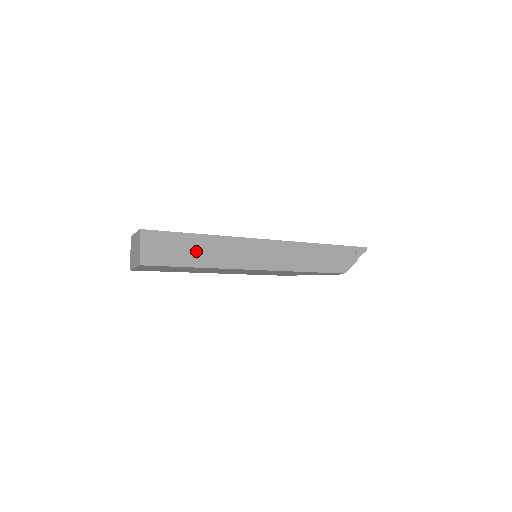
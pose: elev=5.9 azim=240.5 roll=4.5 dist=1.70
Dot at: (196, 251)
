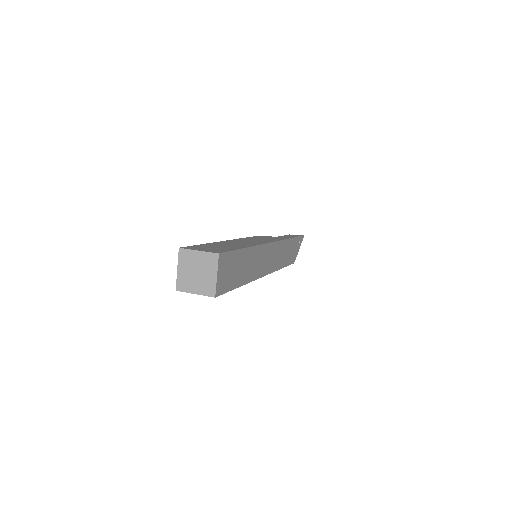
Dot at: (243, 268)
